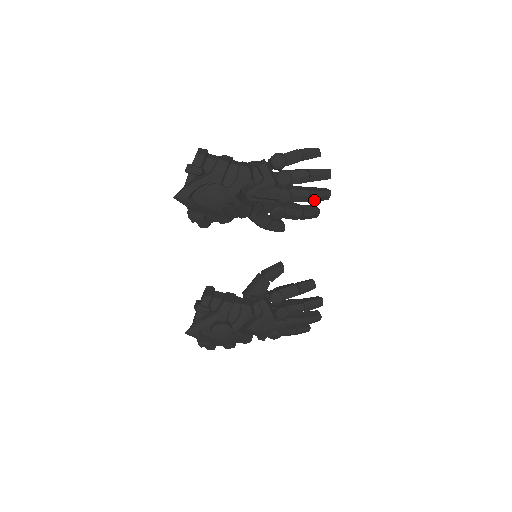
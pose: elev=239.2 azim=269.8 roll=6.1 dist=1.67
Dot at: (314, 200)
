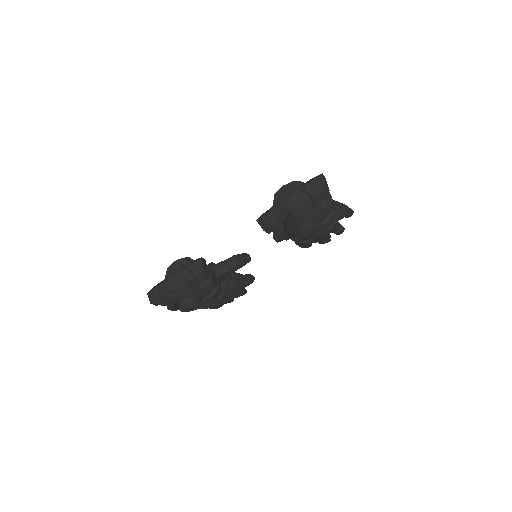
Dot at: (322, 243)
